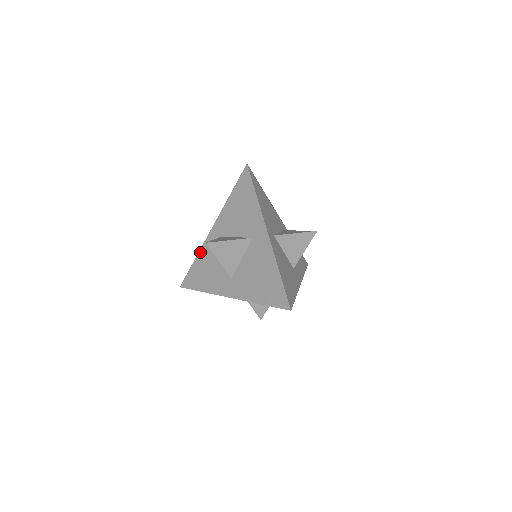
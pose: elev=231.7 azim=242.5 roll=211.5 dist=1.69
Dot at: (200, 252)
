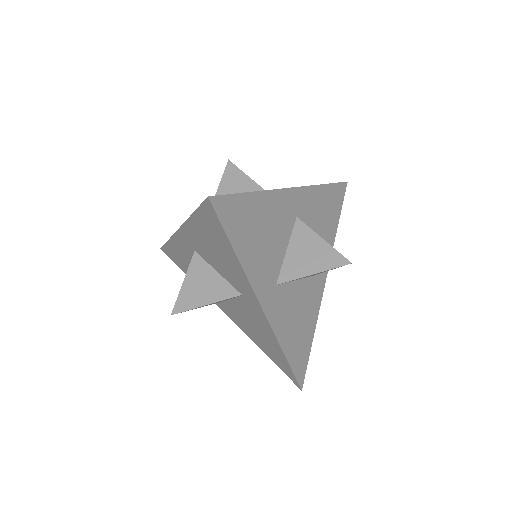
Dot at: (172, 240)
